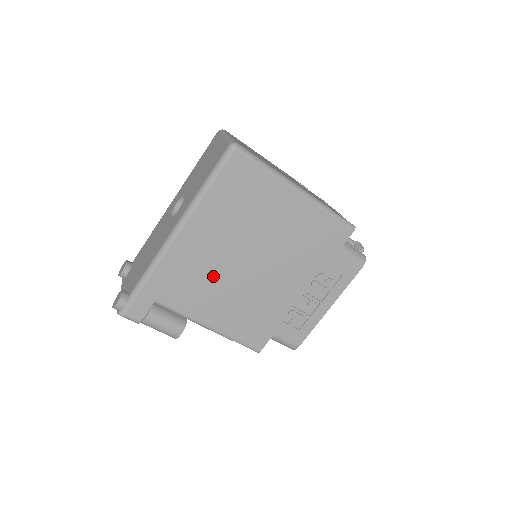
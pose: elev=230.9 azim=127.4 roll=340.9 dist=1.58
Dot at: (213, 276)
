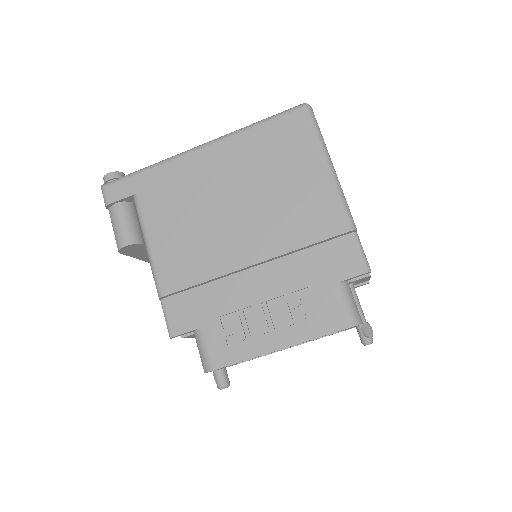
Dot at: (198, 209)
